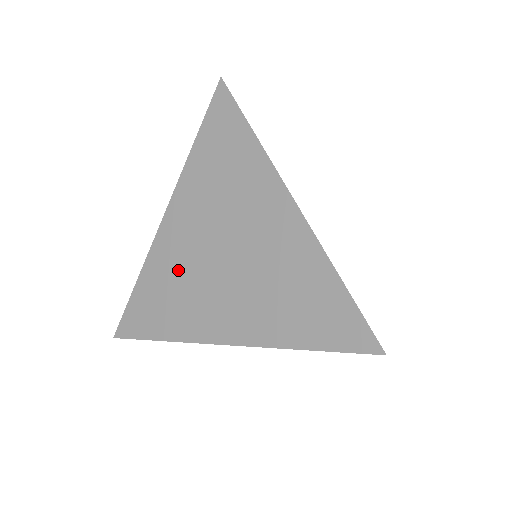
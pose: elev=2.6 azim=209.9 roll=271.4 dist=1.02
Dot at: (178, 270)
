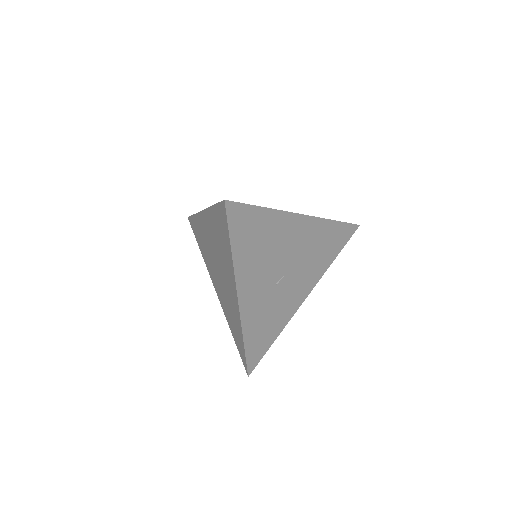
Dot at: (205, 241)
